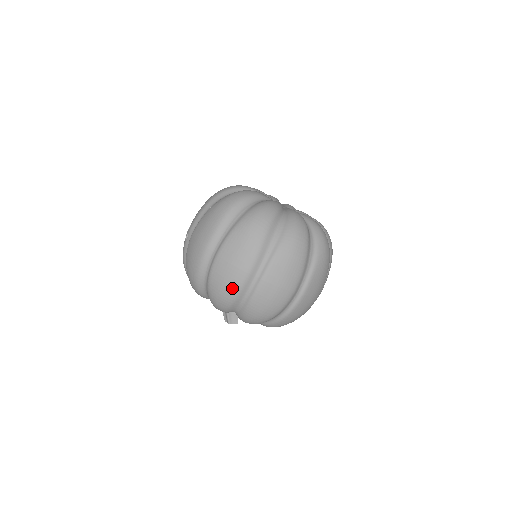
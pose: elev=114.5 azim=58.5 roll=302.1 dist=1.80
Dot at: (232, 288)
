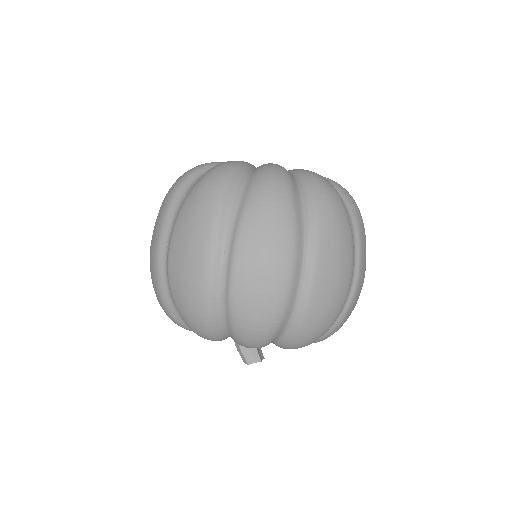
Dot at: (197, 293)
